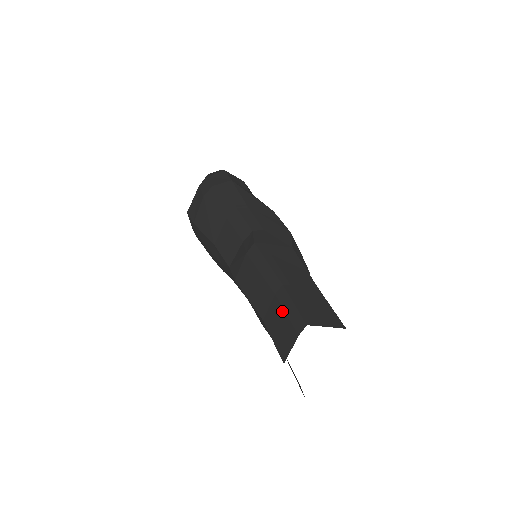
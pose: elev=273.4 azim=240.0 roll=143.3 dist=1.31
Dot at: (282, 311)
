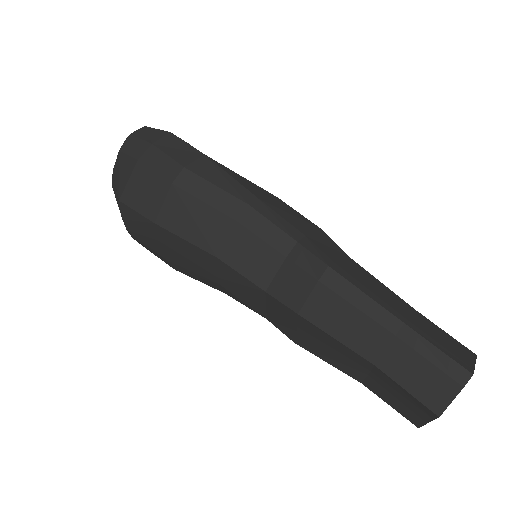
Dot at: (419, 357)
